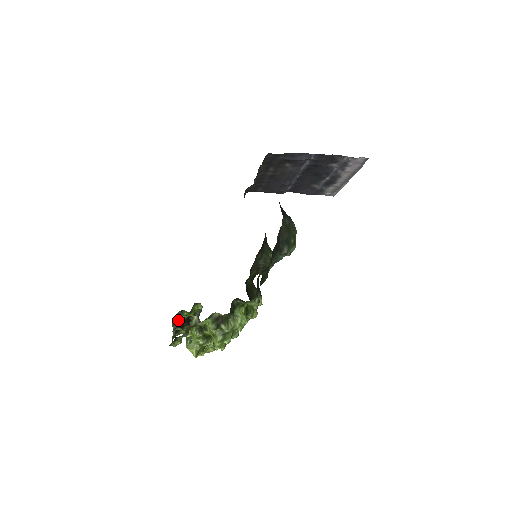
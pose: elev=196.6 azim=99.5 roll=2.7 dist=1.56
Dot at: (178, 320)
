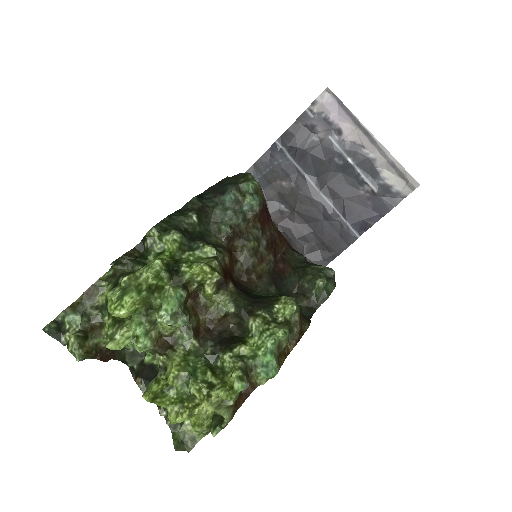
Dot at: (142, 369)
